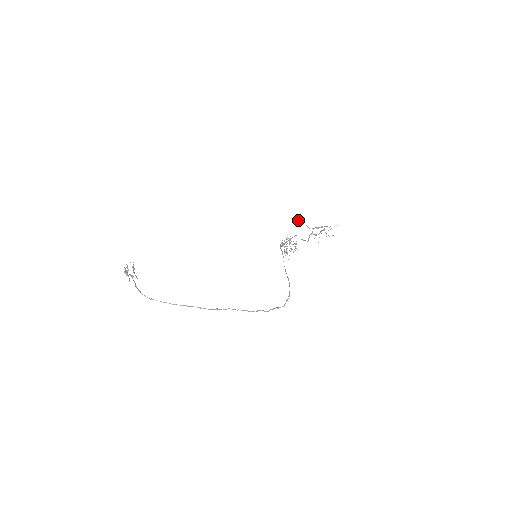
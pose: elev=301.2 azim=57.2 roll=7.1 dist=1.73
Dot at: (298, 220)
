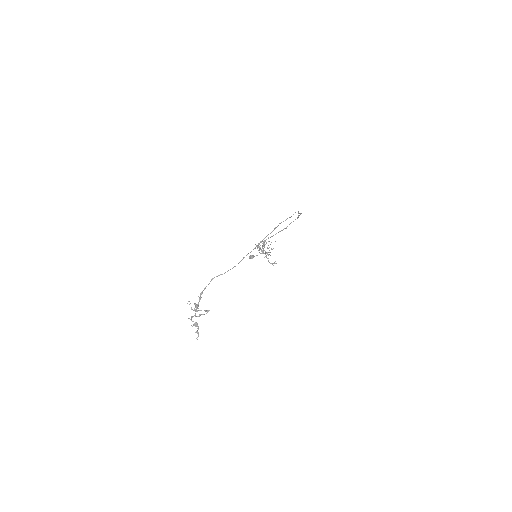
Dot at: (250, 257)
